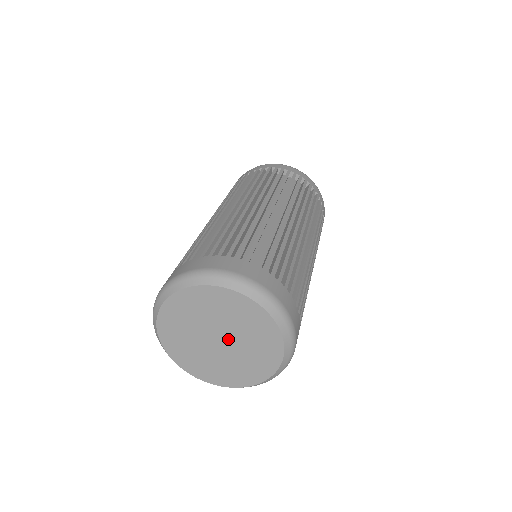
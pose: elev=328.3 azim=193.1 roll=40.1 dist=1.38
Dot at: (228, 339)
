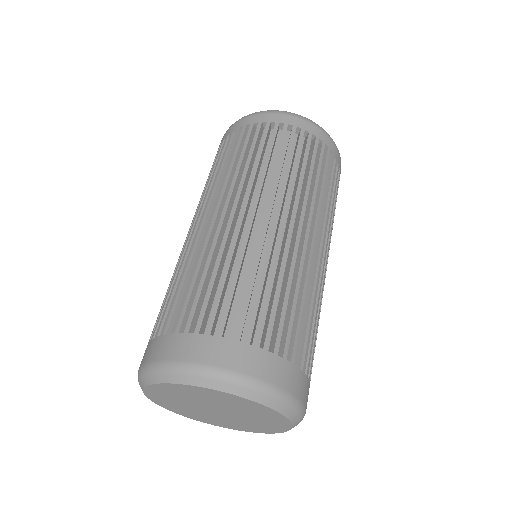
Dot at: (227, 414)
